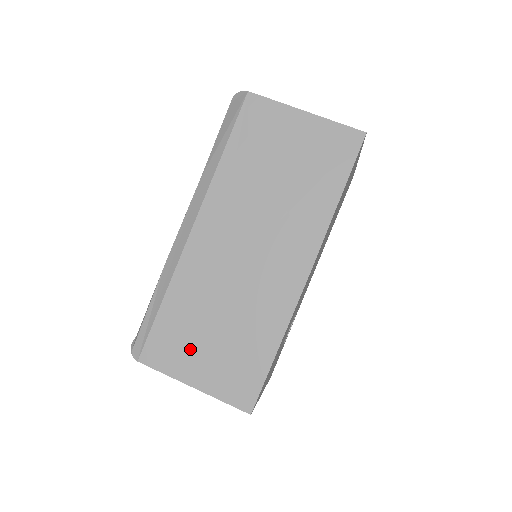
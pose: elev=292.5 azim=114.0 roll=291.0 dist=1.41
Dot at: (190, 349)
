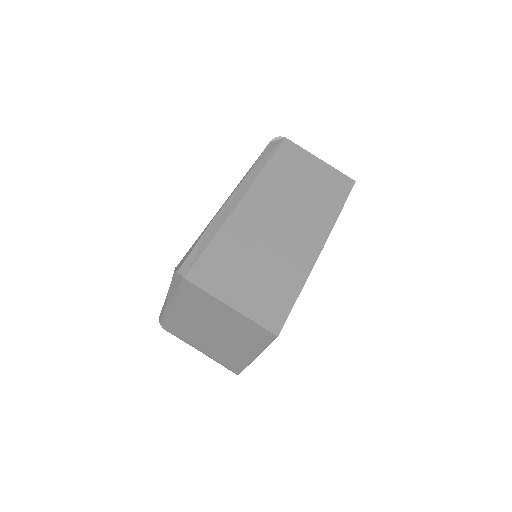
Dot at: (232, 278)
